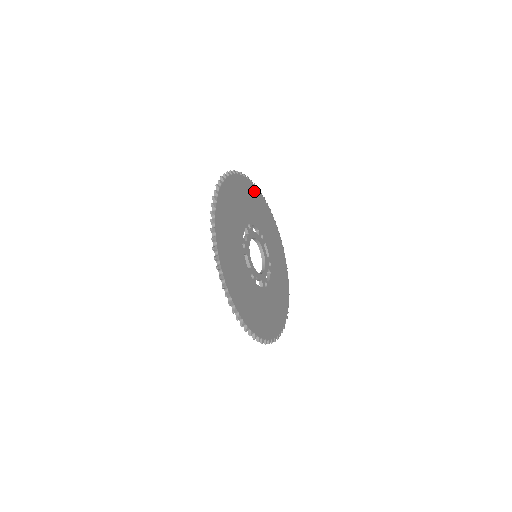
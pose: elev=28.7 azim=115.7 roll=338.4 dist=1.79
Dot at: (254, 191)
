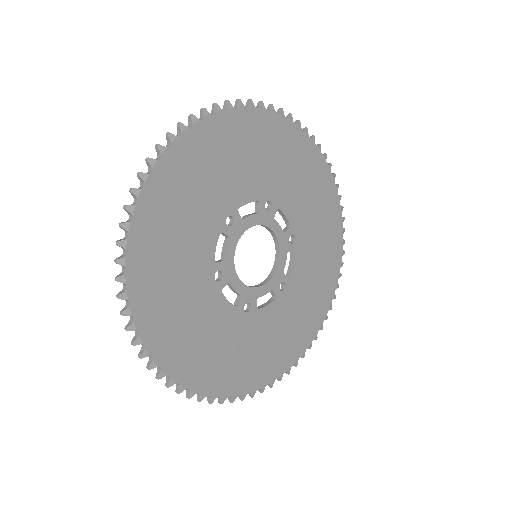
Dot at: (320, 171)
